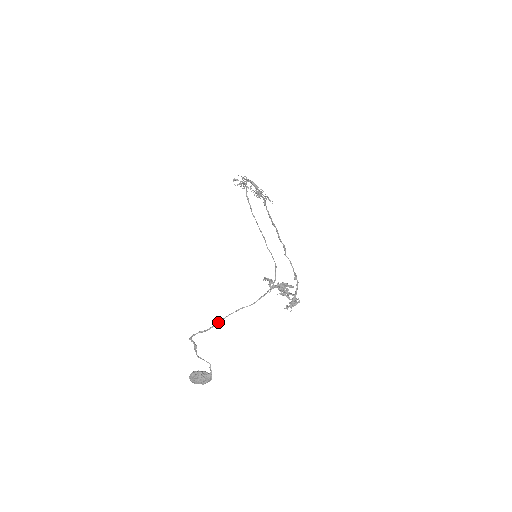
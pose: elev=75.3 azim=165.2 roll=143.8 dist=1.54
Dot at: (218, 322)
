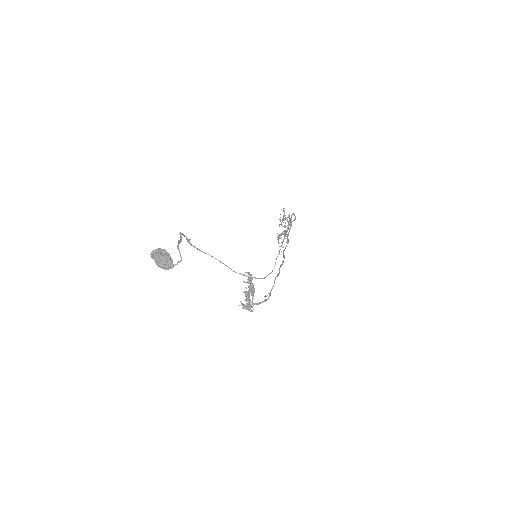
Dot at: occluded
